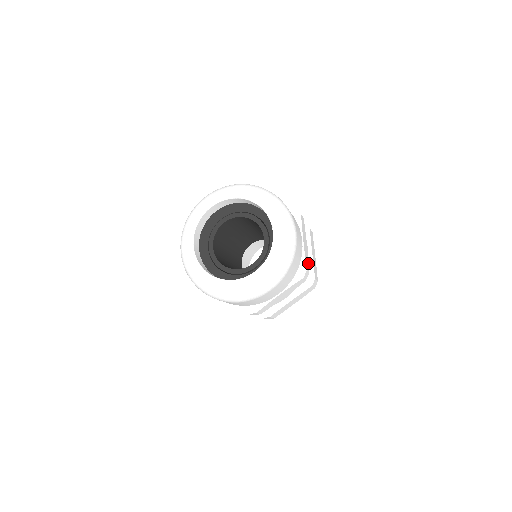
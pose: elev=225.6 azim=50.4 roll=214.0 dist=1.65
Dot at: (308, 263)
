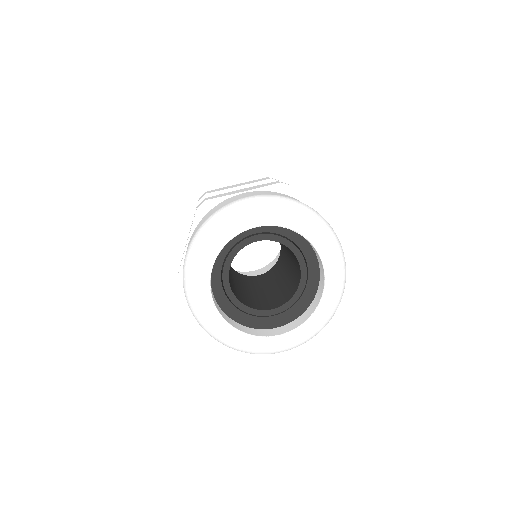
Dot at: occluded
